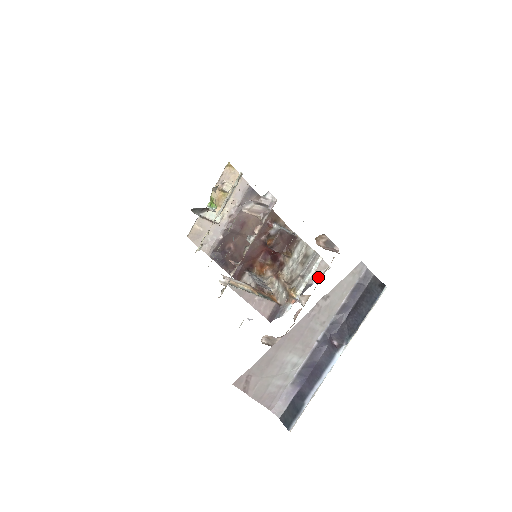
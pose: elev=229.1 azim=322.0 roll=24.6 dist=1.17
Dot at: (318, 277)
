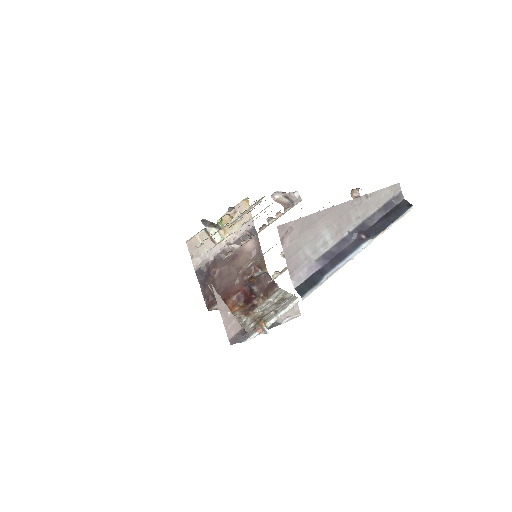
Dot at: (288, 319)
